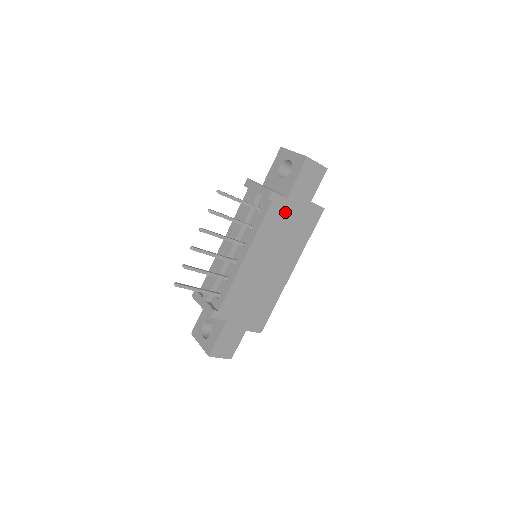
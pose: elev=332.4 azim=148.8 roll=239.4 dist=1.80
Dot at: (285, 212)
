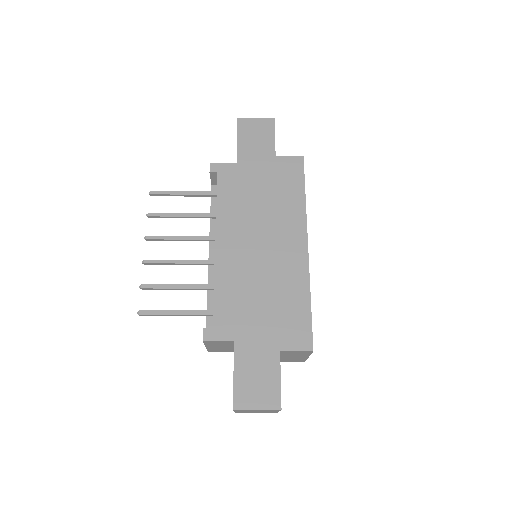
Dot at: (244, 178)
